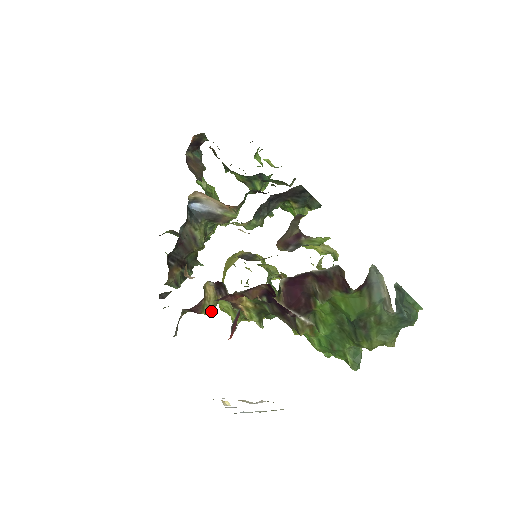
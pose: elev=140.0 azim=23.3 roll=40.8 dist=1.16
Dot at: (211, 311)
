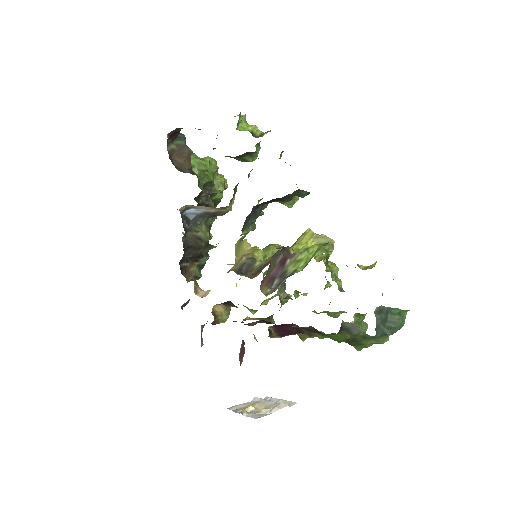
Dot at: (226, 320)
